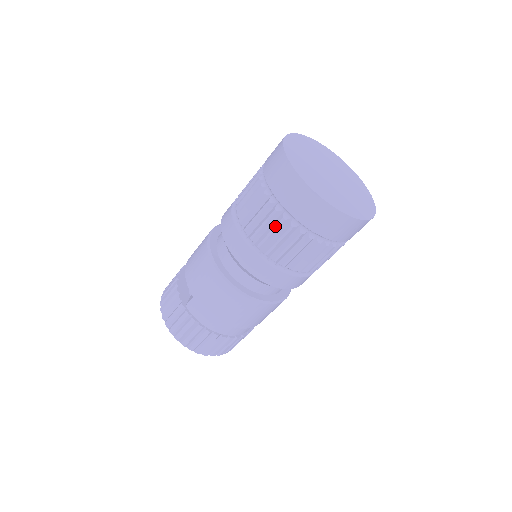
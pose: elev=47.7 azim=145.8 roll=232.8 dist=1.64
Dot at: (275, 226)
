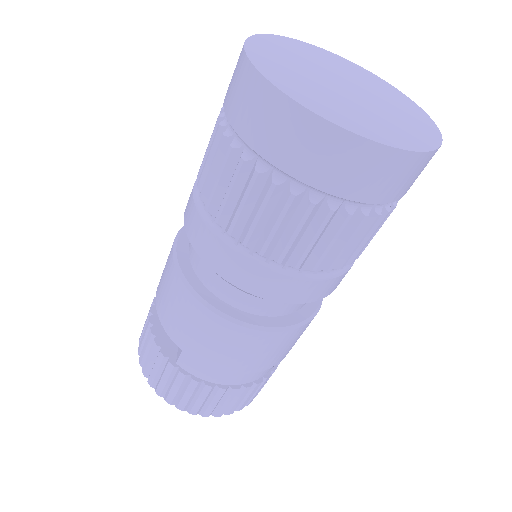
Dot at: (281, 212)
